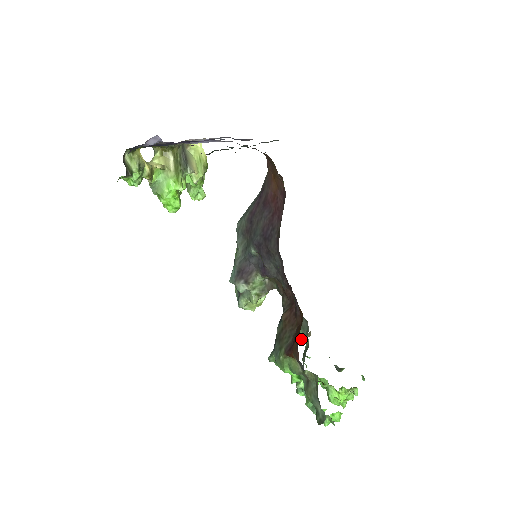
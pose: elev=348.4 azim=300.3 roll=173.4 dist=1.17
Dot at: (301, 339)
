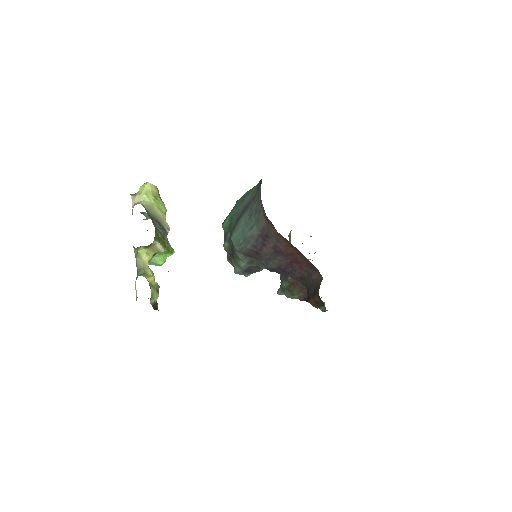
Dot at: occluded
